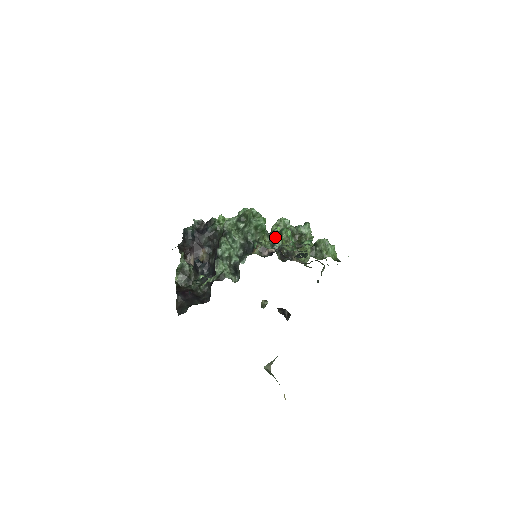
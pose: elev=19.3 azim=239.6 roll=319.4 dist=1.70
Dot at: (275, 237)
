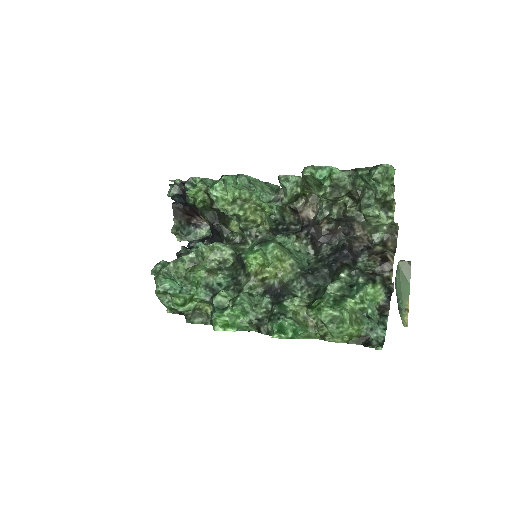
Dot at: occluded
